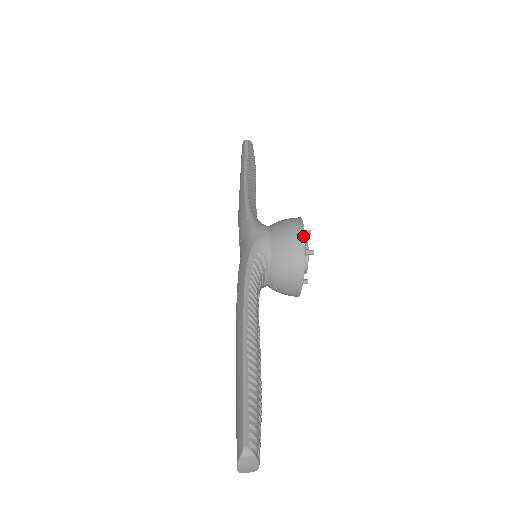
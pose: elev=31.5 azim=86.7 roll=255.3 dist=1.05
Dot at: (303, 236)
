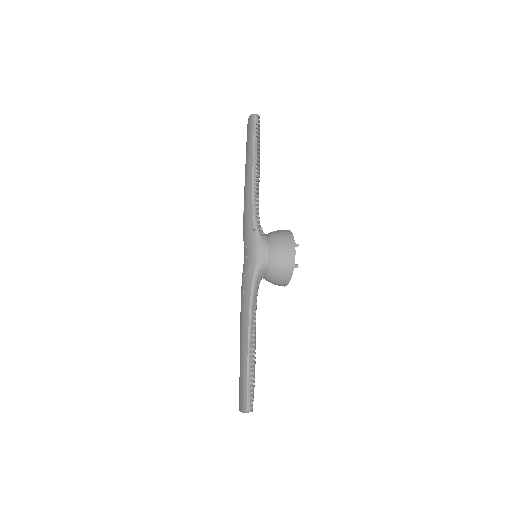
Dot at: (294, 261)
